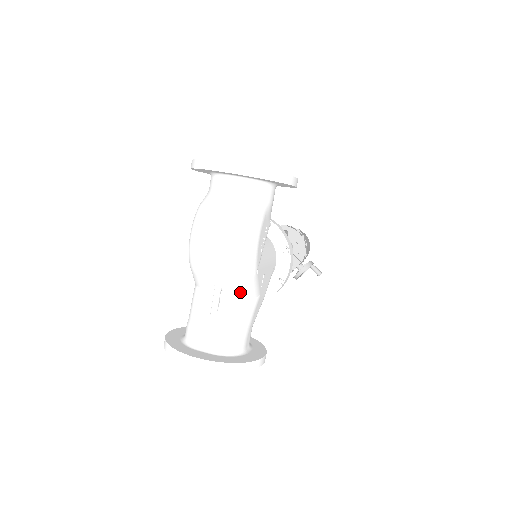
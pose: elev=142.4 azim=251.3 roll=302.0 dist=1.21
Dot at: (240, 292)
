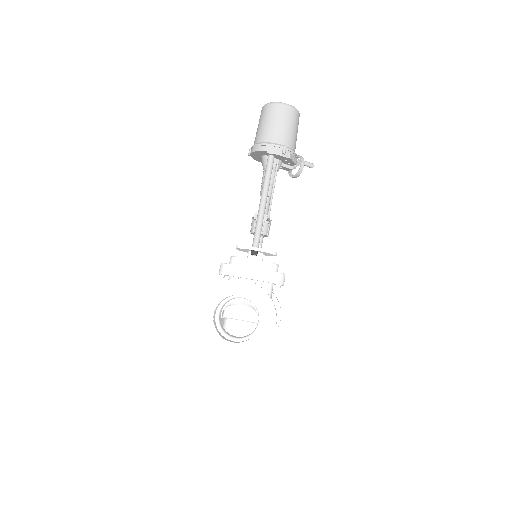
Dot at: occluded
